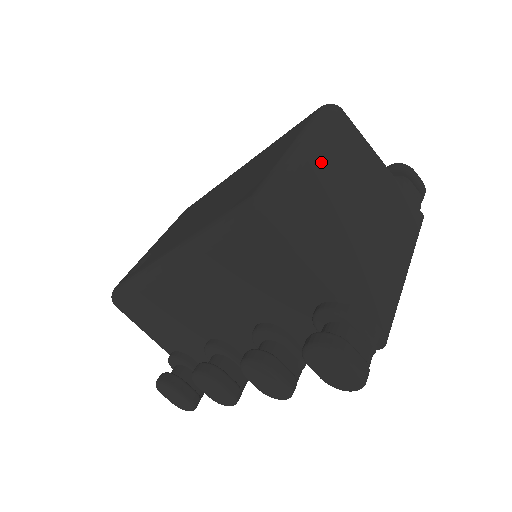
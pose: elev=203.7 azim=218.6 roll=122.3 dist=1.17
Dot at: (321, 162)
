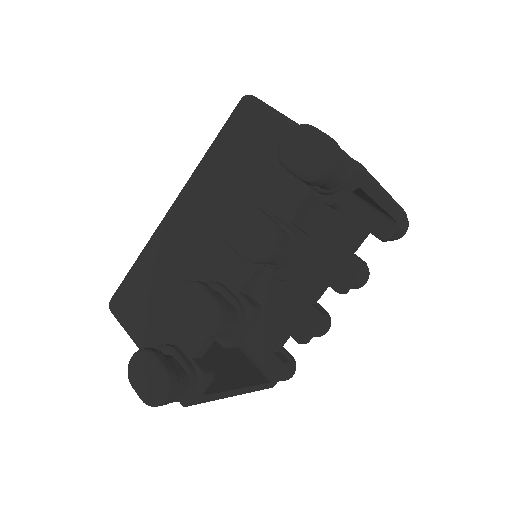
Dot at: occluded
